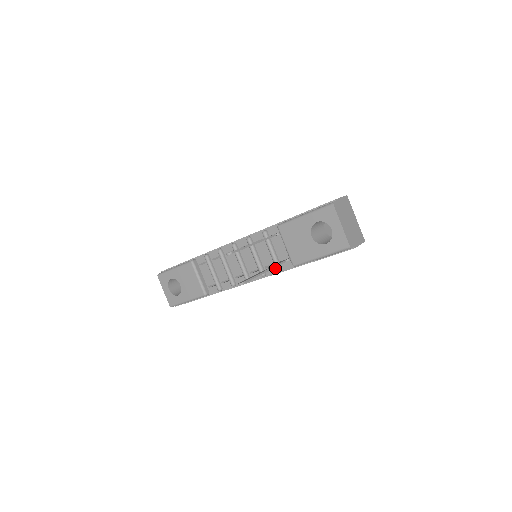
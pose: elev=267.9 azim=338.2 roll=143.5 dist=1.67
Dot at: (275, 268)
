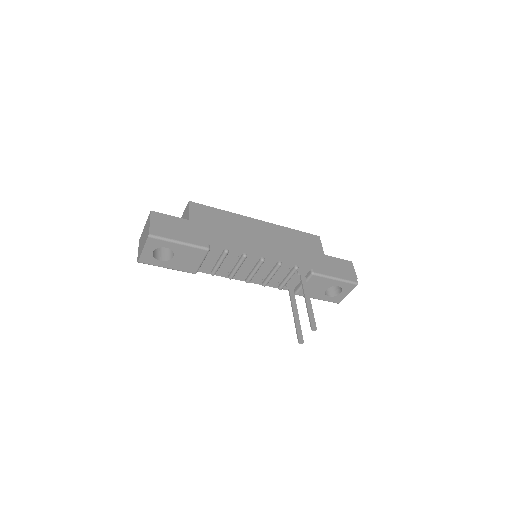
Dot at: (277, 285)
